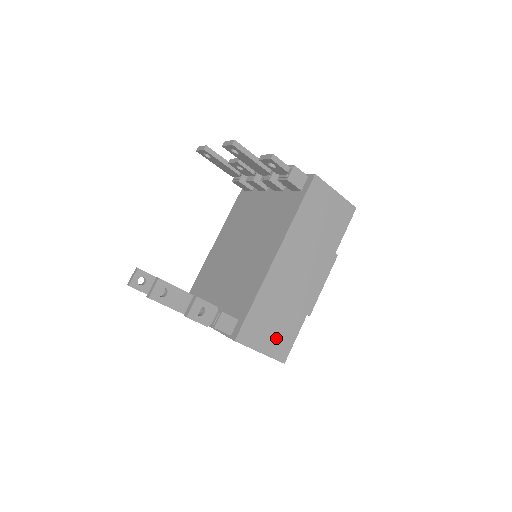
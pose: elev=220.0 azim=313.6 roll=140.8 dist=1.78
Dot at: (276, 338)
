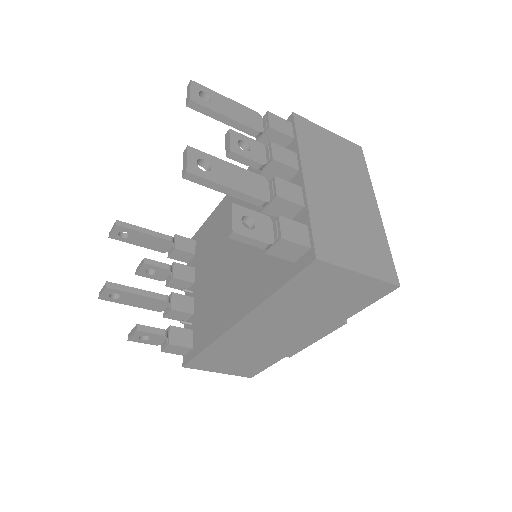
Dot at: (239, 367)
